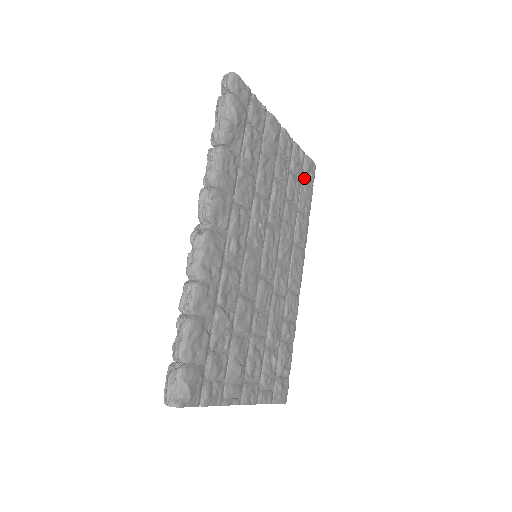
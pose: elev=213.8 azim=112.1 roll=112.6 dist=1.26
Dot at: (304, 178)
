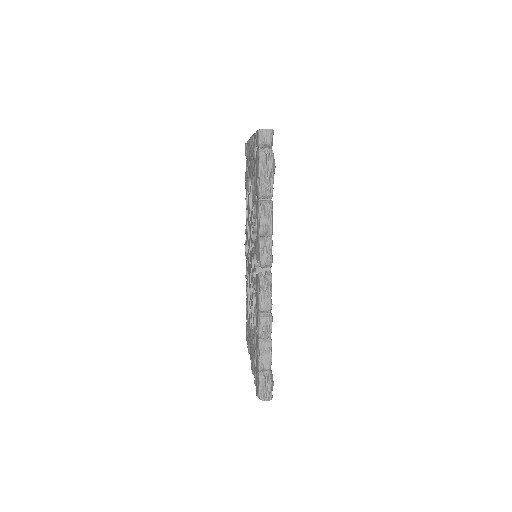
Dot at: occluded
